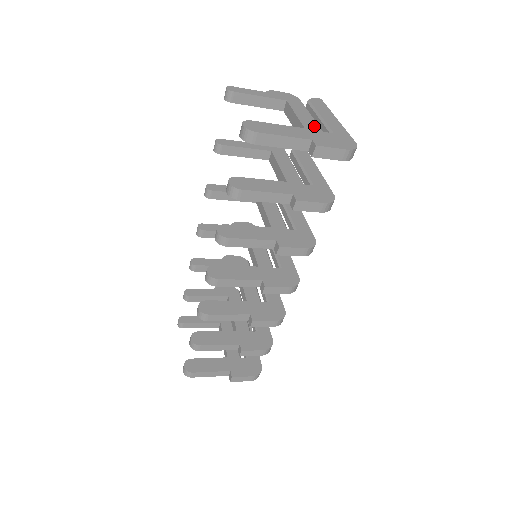
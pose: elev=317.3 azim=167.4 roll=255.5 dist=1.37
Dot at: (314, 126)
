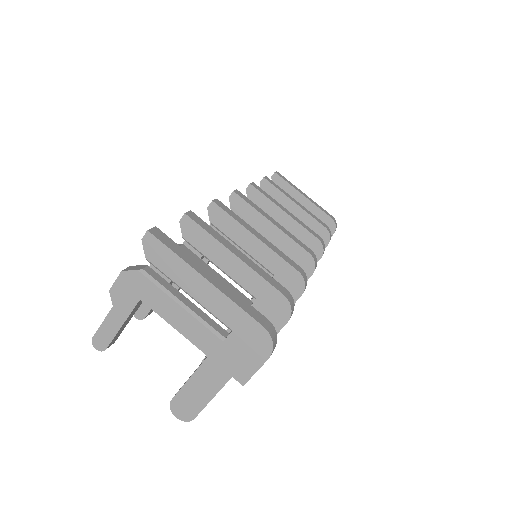
Dot at: (208, 338)
